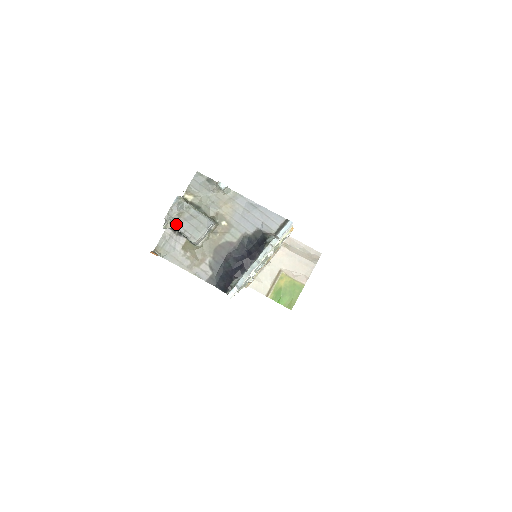
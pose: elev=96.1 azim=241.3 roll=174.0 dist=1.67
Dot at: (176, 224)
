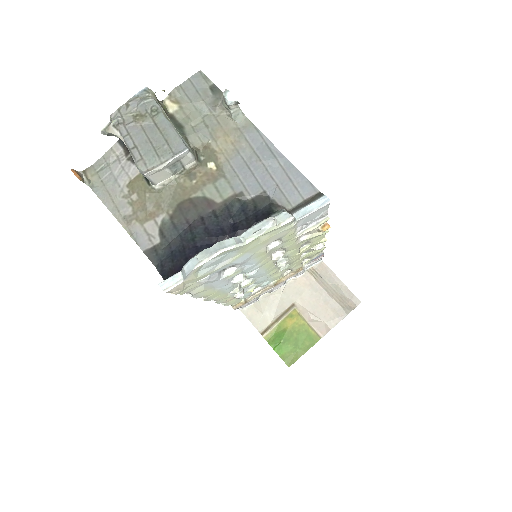
Dot at: (125, 131)
